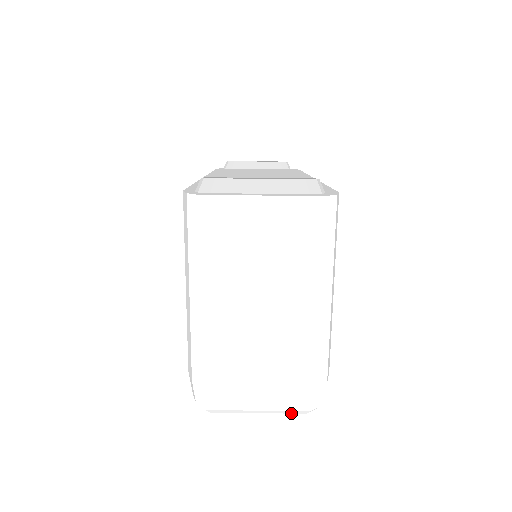
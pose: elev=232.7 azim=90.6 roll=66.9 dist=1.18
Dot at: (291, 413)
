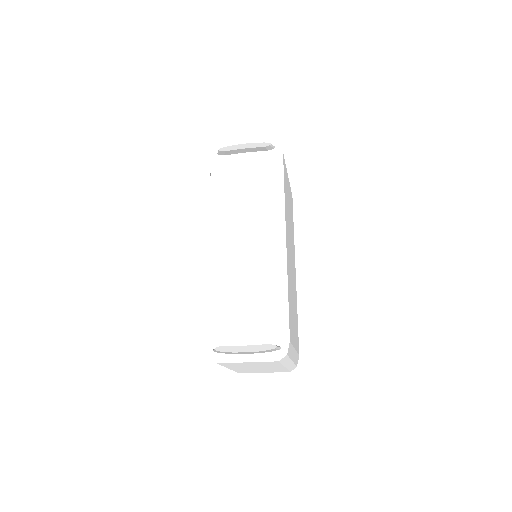
Dot at: occluded
